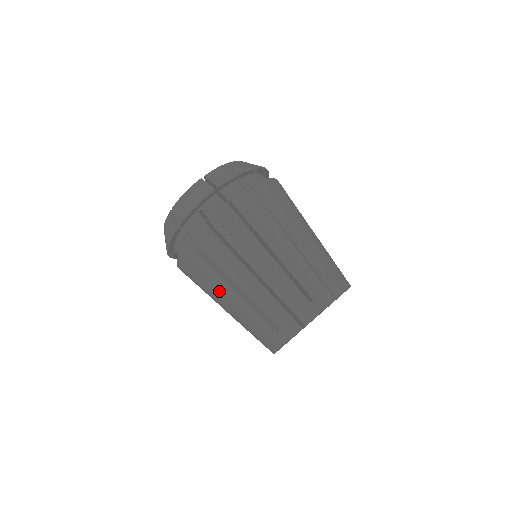
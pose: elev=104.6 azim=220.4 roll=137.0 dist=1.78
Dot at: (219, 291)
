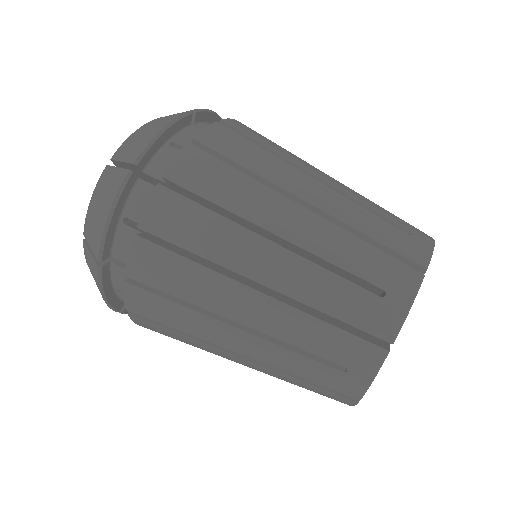
Dot at: (215, 341)
